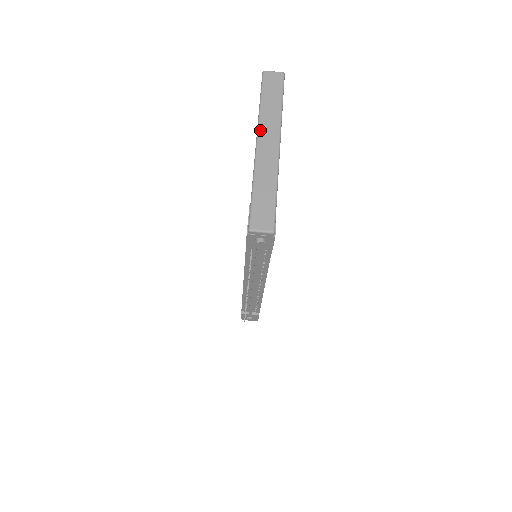
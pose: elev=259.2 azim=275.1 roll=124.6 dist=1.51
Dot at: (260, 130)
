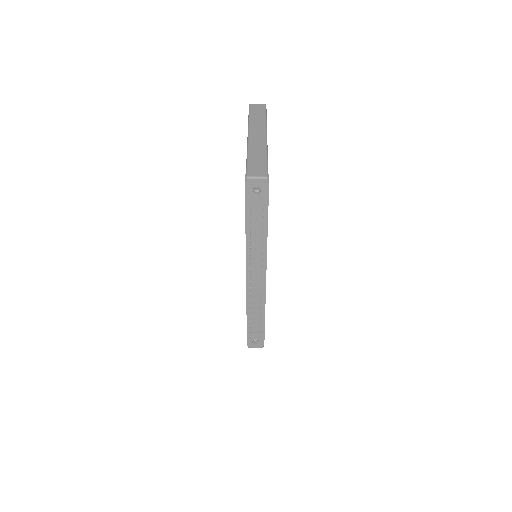
Dot at: (250, 129)
